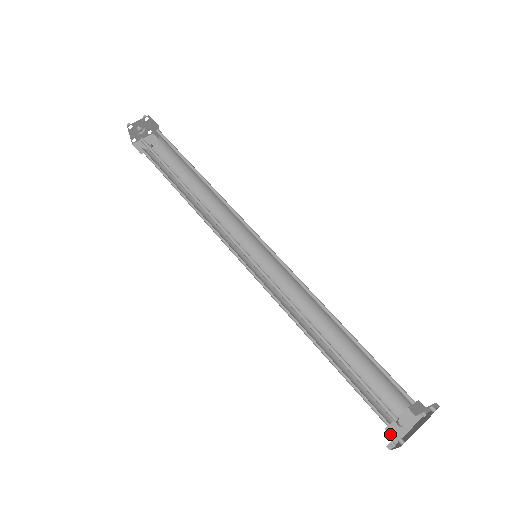
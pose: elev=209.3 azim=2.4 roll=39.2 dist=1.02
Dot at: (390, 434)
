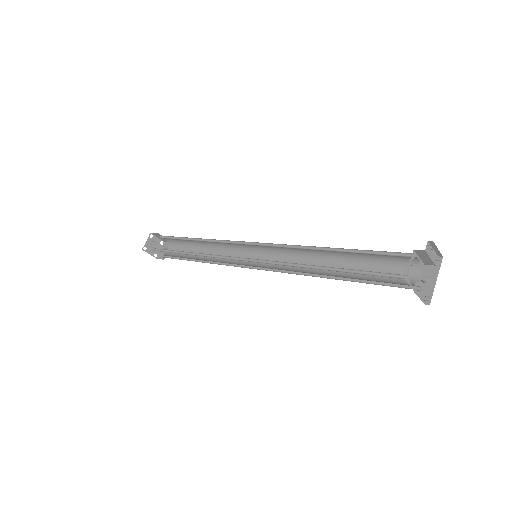
Dot at: occluded
